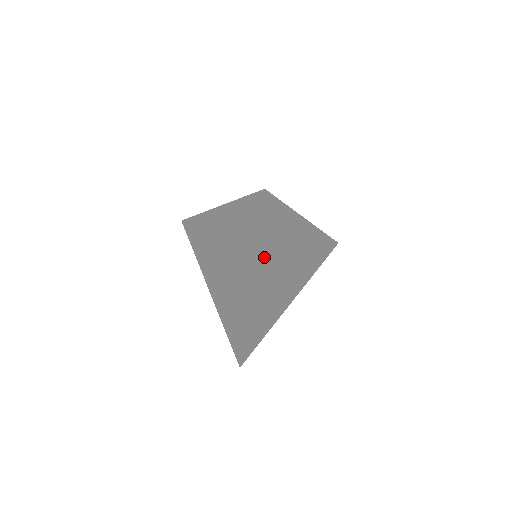
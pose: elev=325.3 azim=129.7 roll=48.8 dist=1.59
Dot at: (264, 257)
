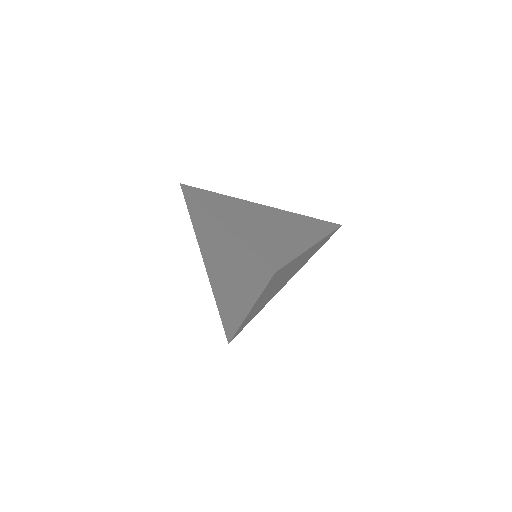
Dot at: (264, 295)
